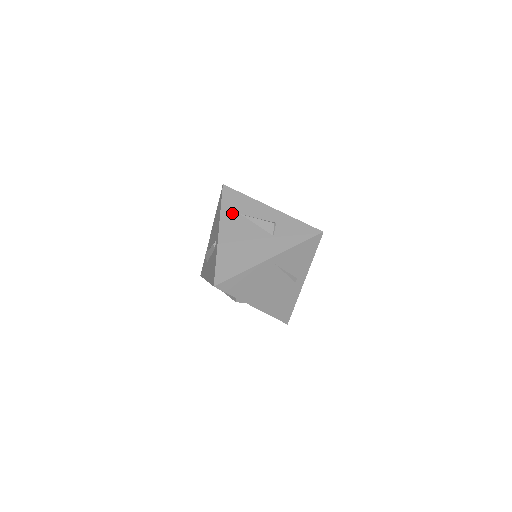
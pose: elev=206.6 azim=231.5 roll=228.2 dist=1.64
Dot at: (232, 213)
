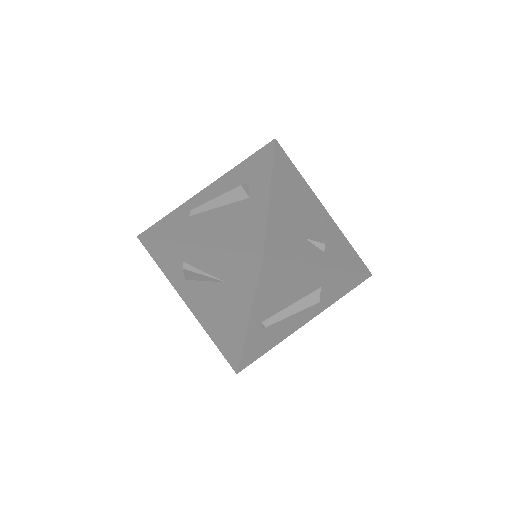
Dot at: occluded
